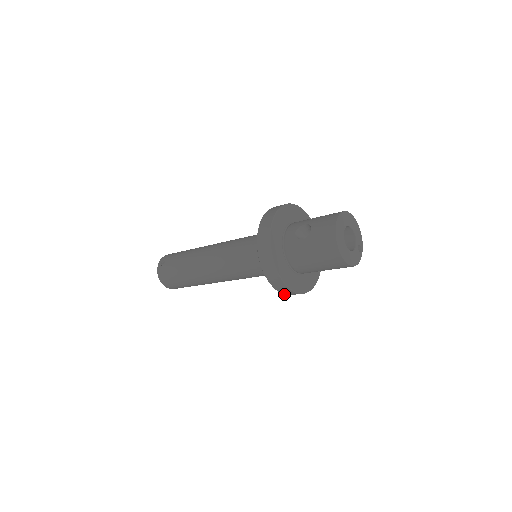
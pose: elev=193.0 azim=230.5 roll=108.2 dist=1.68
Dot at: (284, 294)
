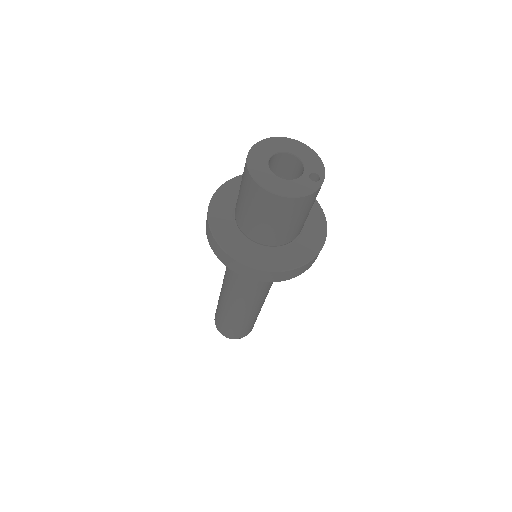
Dot at: (257, 280)
